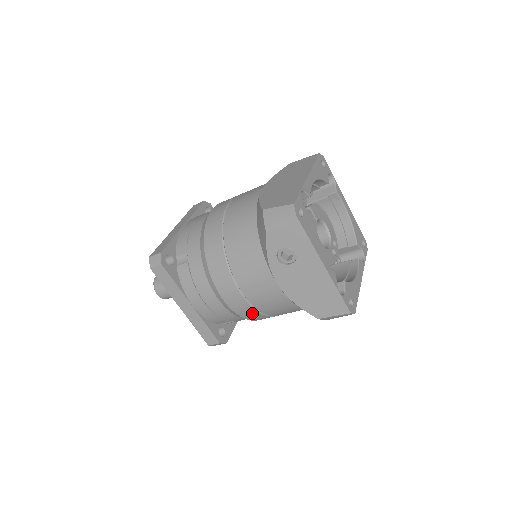
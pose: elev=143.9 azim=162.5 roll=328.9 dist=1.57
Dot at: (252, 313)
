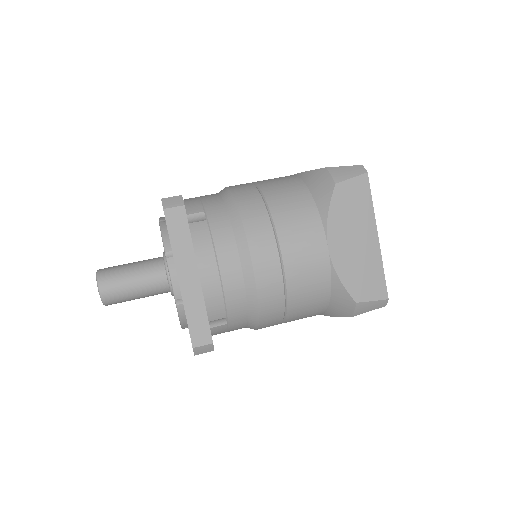
Dot at: occluded
